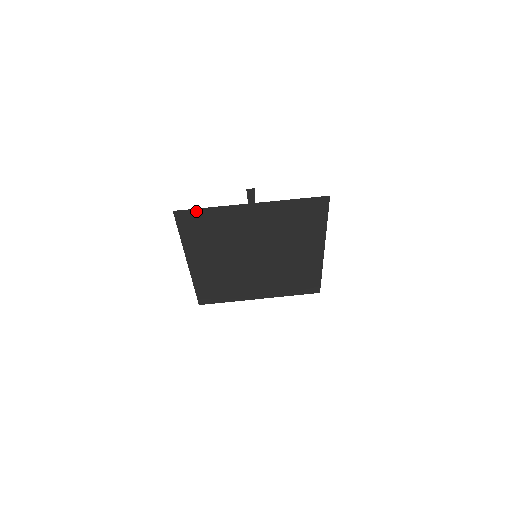
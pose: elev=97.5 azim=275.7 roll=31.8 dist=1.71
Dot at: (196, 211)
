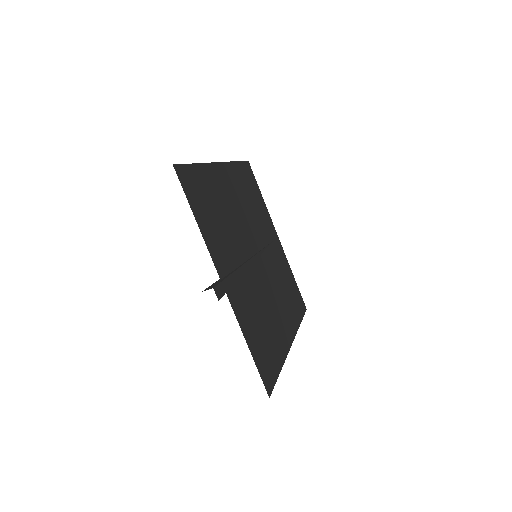
Dot at: occluded
